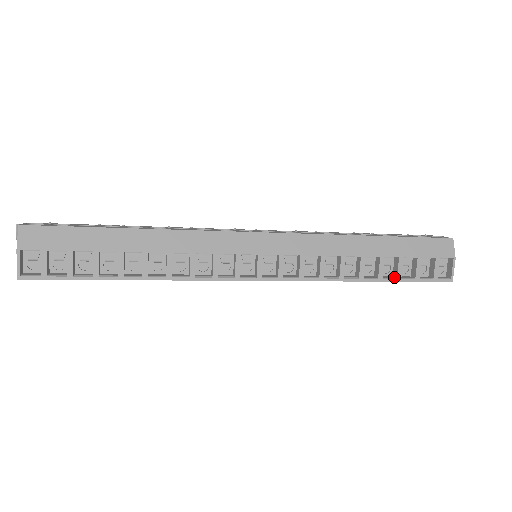
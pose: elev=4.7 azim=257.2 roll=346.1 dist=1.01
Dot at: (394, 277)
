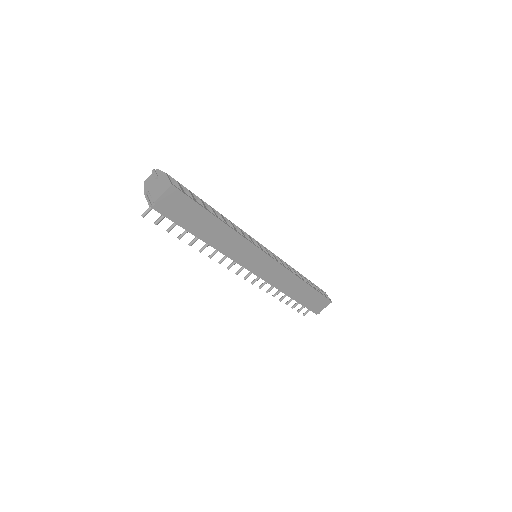
Dot at: (313, 289)
